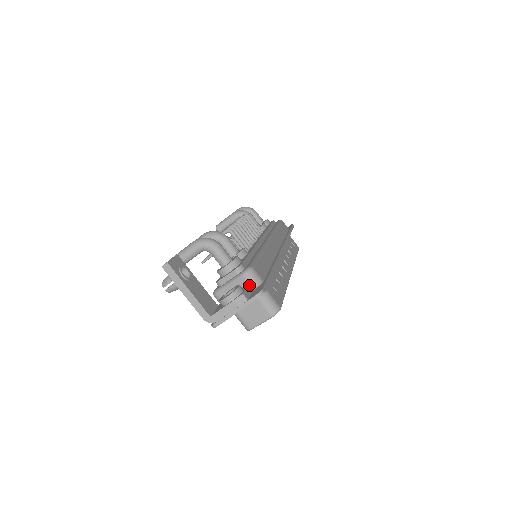
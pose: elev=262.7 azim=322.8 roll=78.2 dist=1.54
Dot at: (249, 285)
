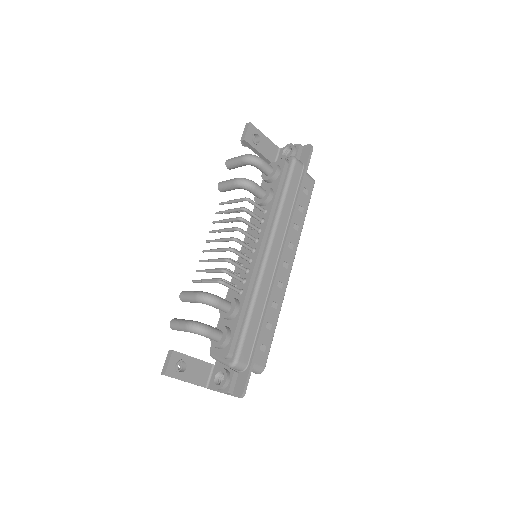
Dot at: occluded
